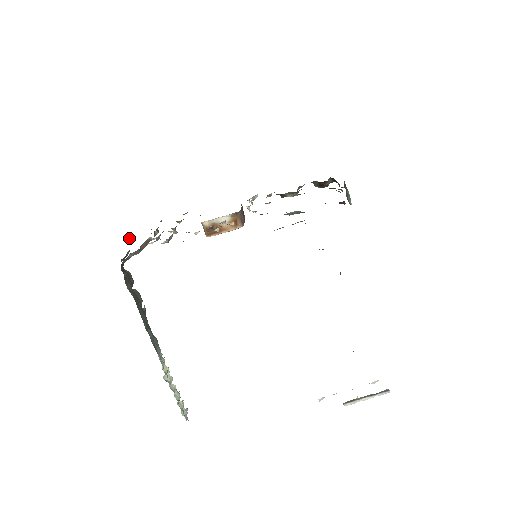
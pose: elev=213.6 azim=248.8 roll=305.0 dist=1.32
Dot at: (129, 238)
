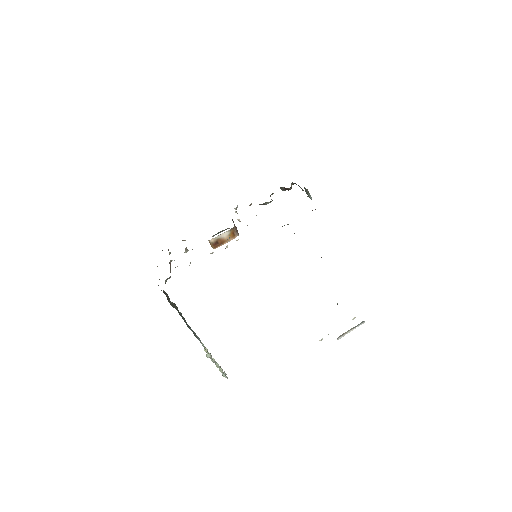
Dot at: occluded
